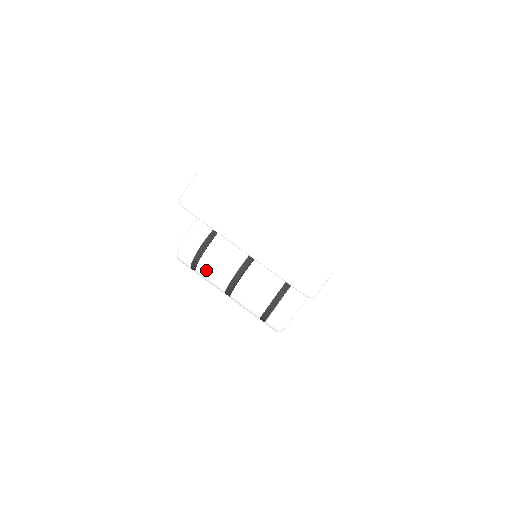
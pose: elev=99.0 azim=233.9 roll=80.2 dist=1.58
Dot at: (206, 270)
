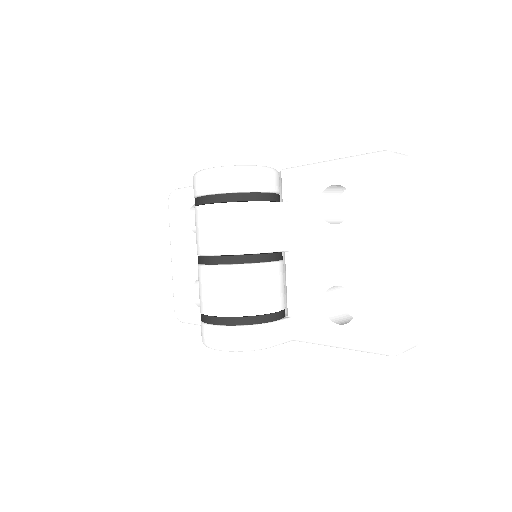
Dot at: (241, 217)
